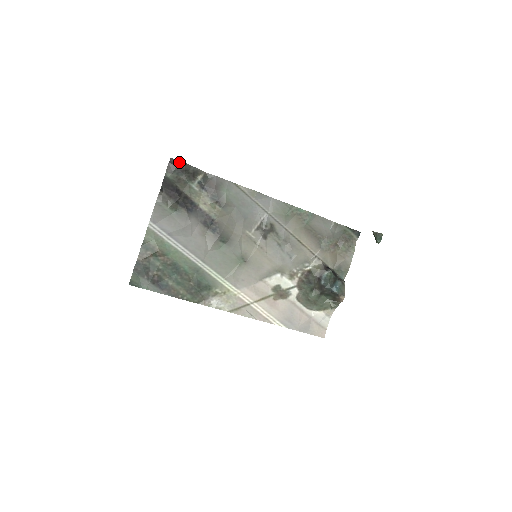
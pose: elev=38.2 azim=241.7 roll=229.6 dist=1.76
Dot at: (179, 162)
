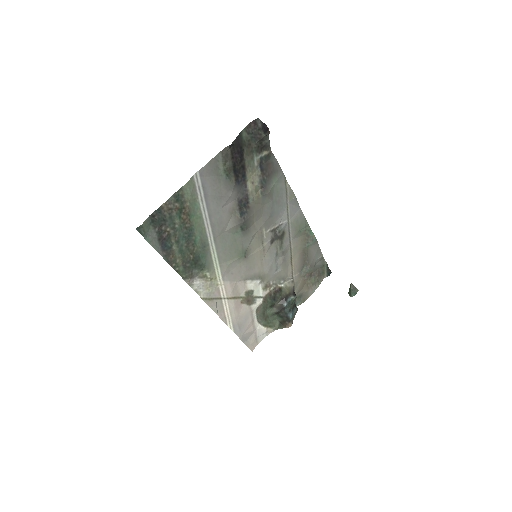
Dot at: (264, 128)
